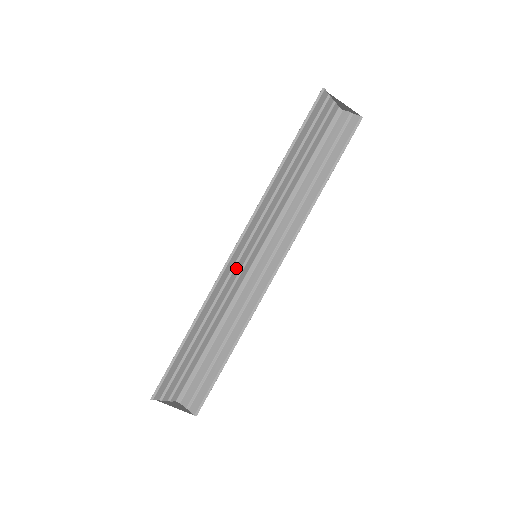
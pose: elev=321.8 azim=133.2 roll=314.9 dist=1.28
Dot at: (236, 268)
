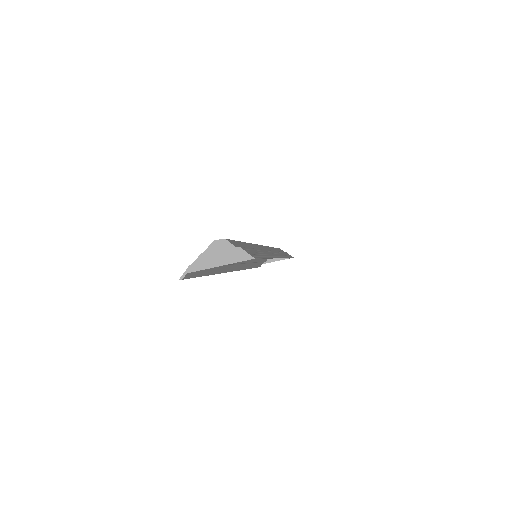
Dot at: (248, 261)
